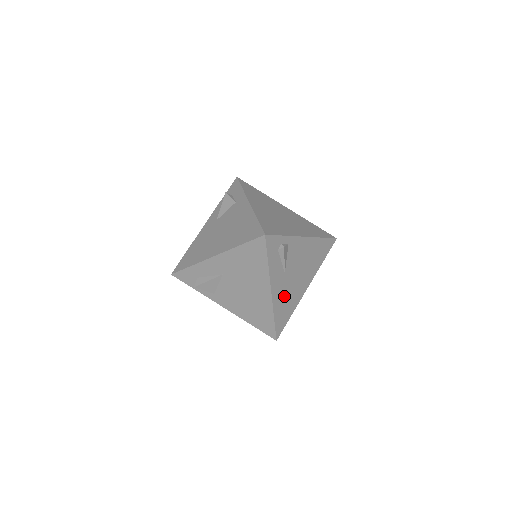
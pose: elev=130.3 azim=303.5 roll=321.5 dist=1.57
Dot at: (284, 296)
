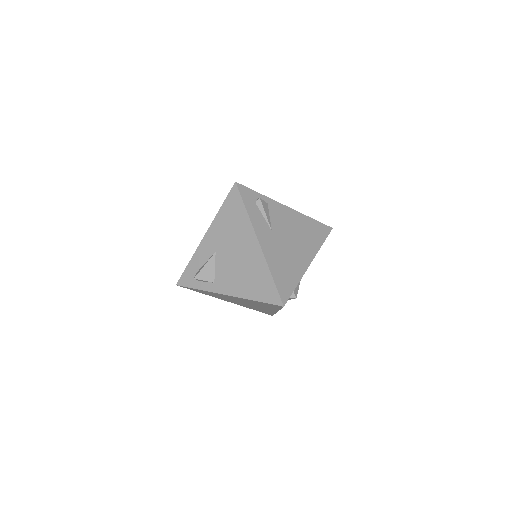
Dot at: (279, 256)
